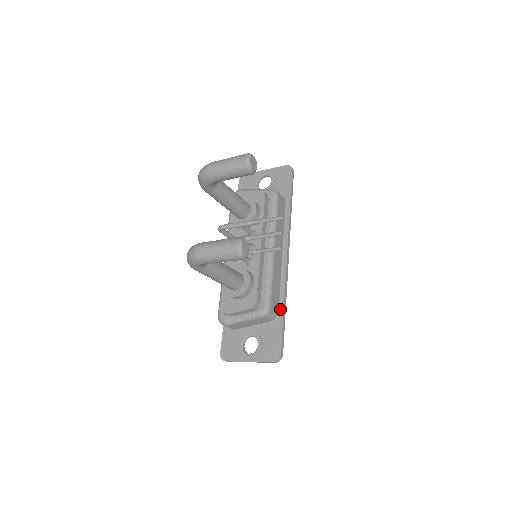
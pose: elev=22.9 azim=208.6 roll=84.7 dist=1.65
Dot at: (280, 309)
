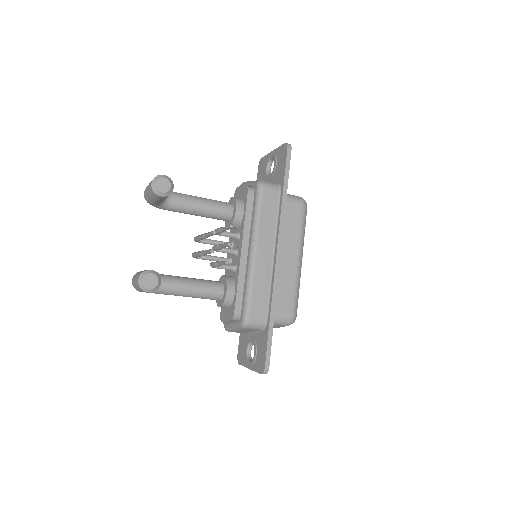
Dot at: (268, 317)
